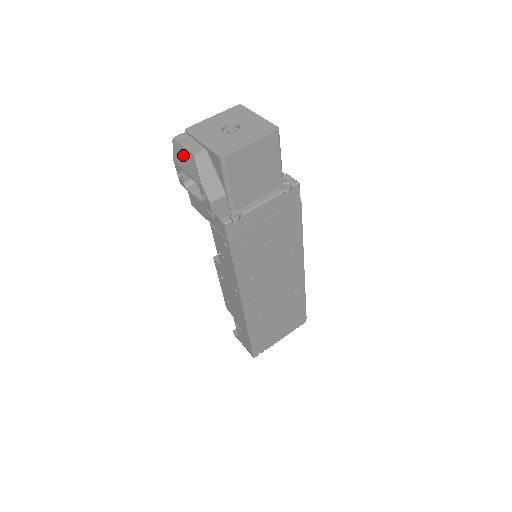
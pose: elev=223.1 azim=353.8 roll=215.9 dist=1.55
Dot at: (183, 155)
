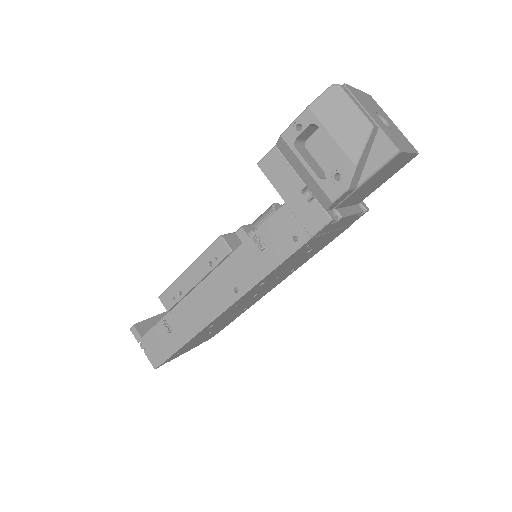
Dot at: (343, 114)
